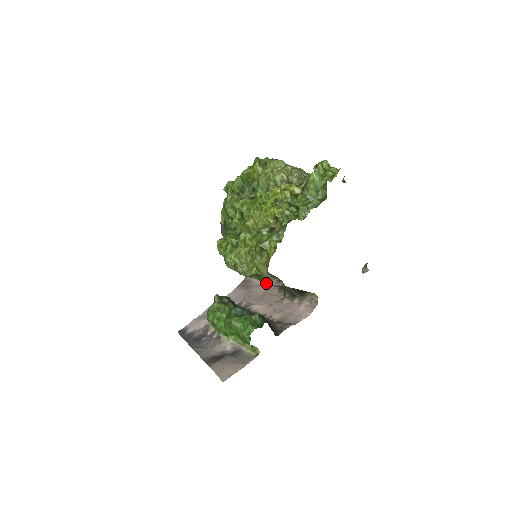
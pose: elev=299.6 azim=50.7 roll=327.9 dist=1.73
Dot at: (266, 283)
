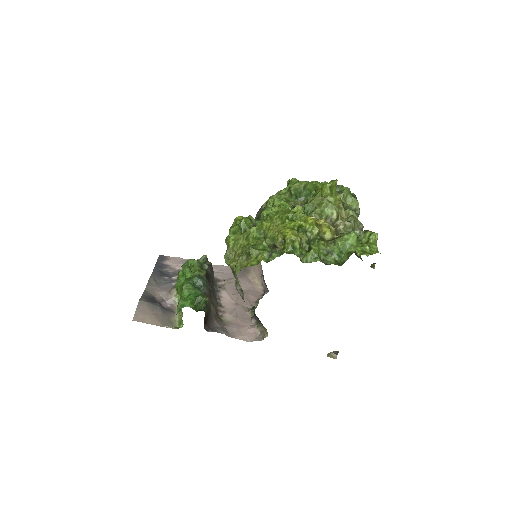
Dot at: (235, 283)
